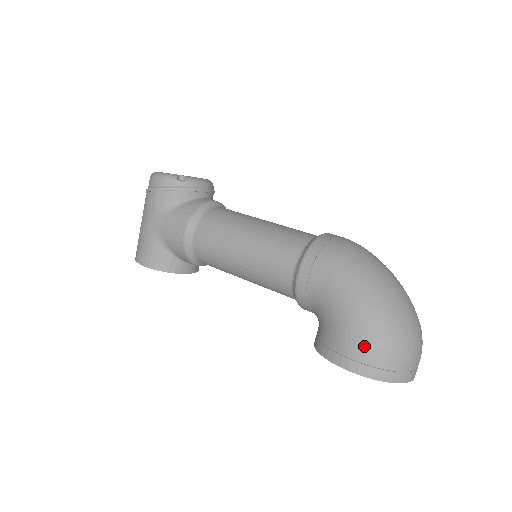
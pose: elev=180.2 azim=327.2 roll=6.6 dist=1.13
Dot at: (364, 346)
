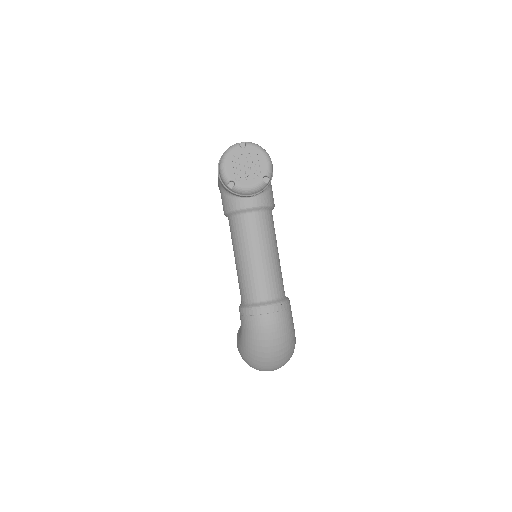
Dot at: (240, 354)
